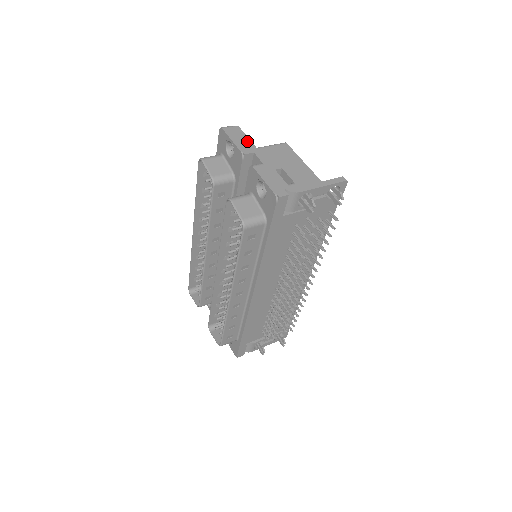
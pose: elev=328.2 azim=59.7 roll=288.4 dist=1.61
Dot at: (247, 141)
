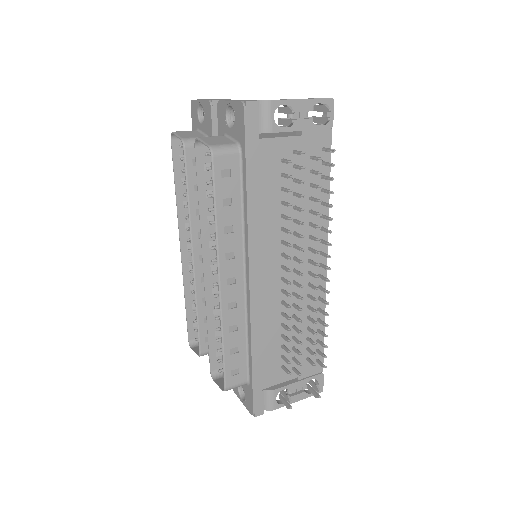
Dot at: (218, 99)
